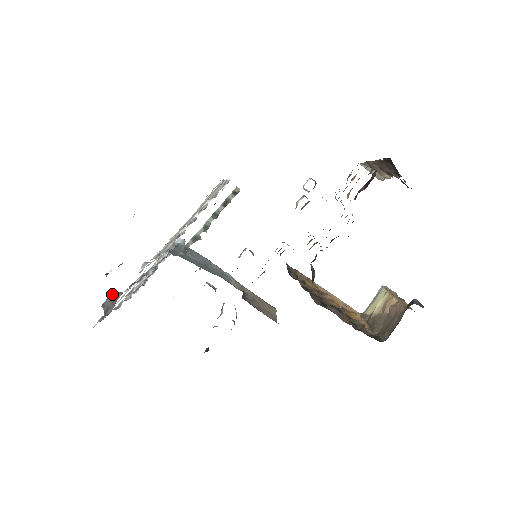
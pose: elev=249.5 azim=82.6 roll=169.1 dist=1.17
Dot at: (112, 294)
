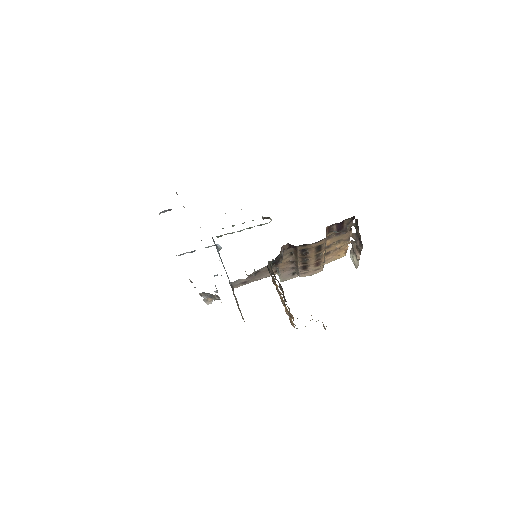
Dot at: (170, 209)
